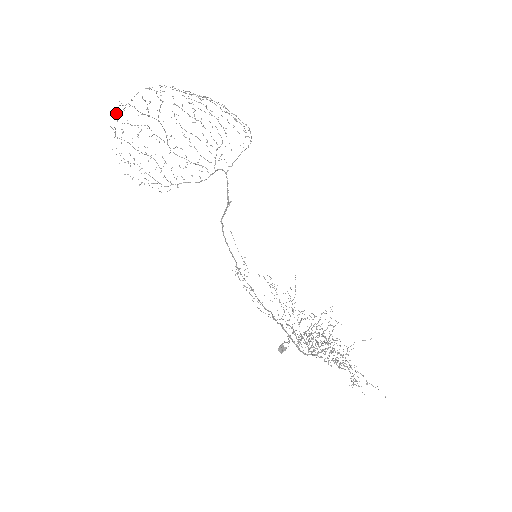
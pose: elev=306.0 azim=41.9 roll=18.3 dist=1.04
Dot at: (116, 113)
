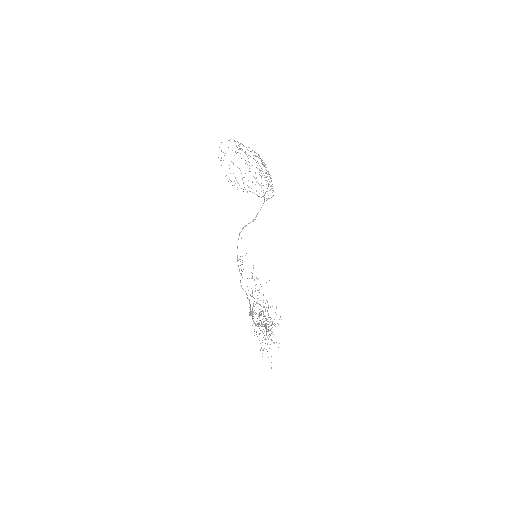
Dot at: occluded
